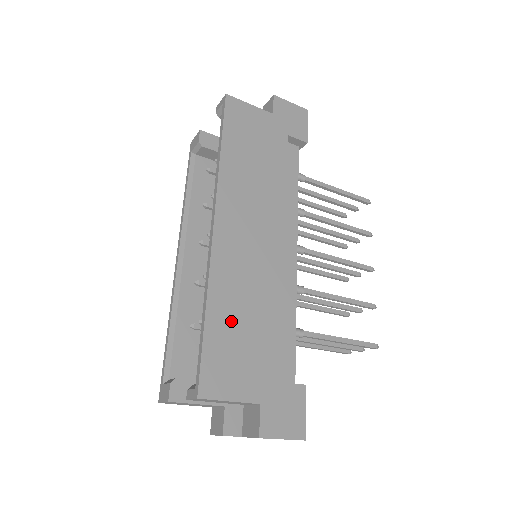
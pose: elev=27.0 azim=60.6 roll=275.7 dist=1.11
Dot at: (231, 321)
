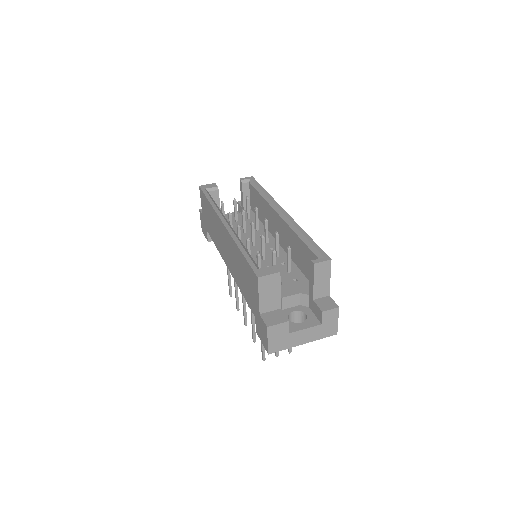
Dot at: occluded
